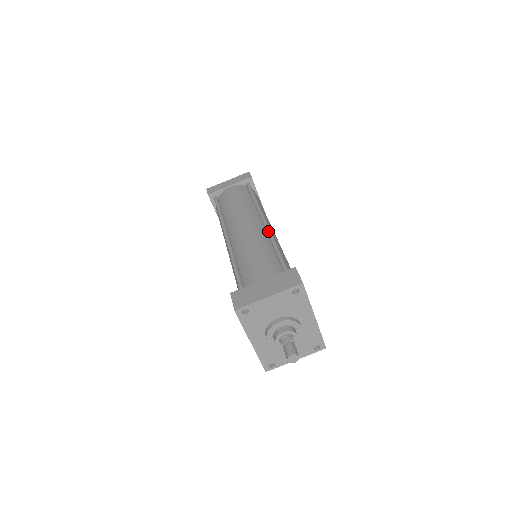
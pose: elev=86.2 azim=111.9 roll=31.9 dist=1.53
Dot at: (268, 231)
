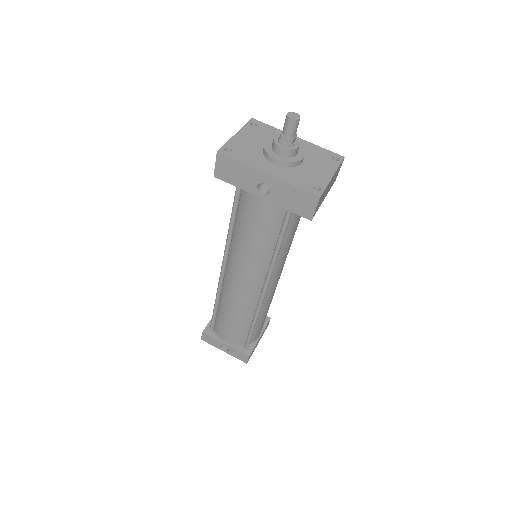
Dot at: occluded
